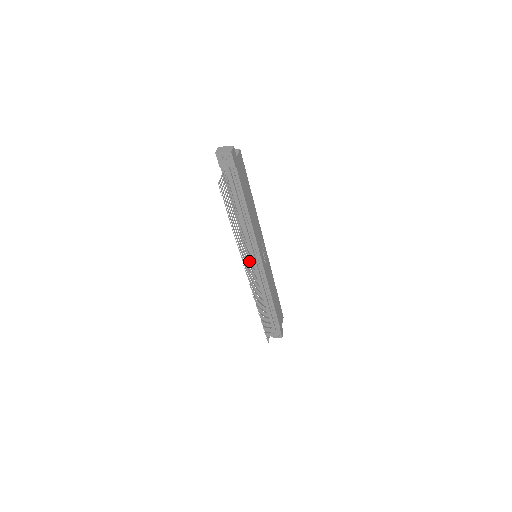
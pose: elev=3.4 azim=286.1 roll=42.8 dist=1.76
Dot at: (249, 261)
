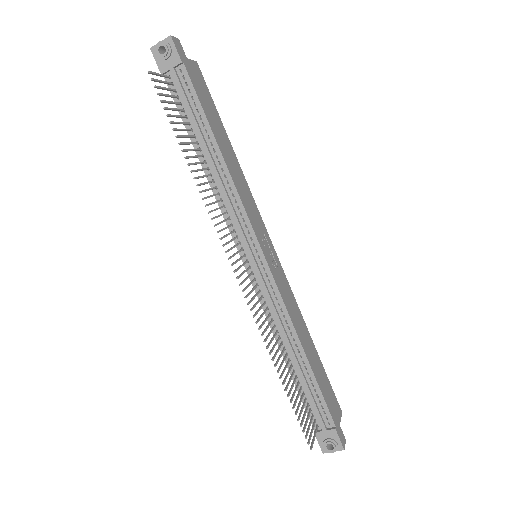
Dot at: (240, 256)
